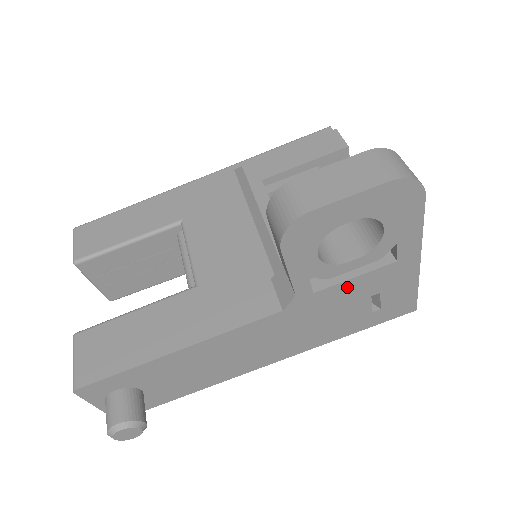
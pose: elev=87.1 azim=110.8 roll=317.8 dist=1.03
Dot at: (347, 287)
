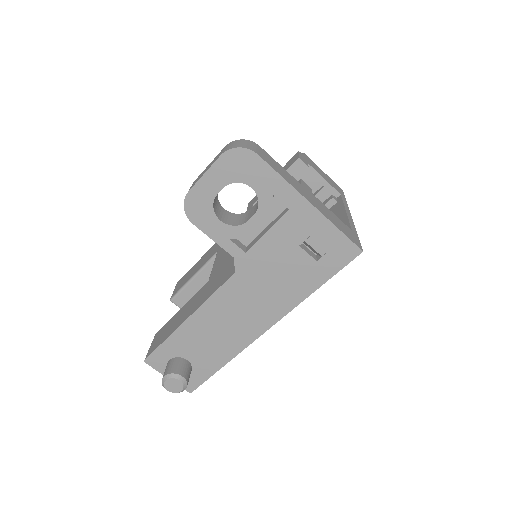
Dot at: (269, 242)
